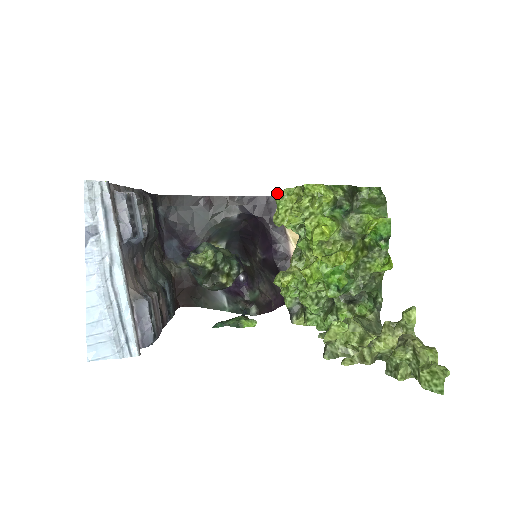
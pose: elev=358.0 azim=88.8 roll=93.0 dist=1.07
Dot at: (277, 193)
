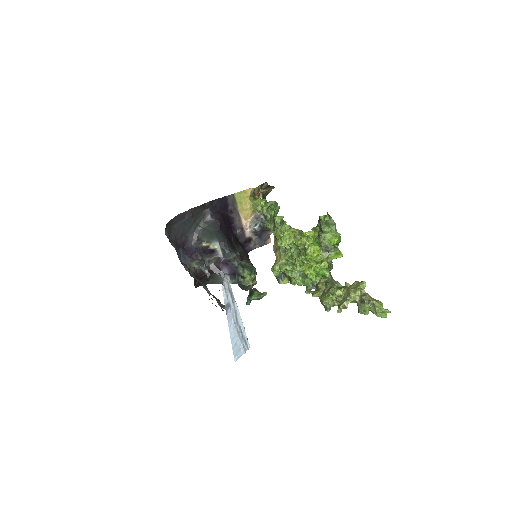
Dot at: (280, 232)
